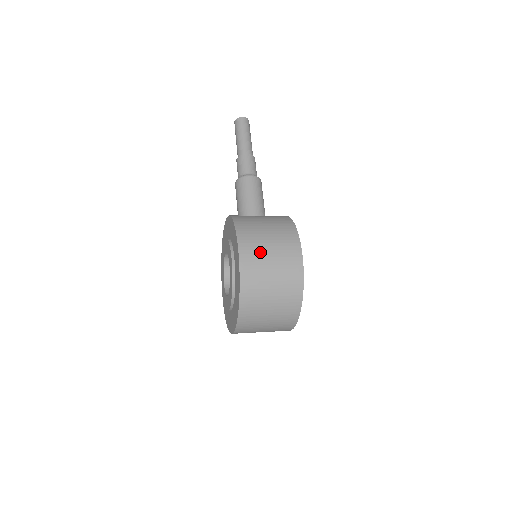
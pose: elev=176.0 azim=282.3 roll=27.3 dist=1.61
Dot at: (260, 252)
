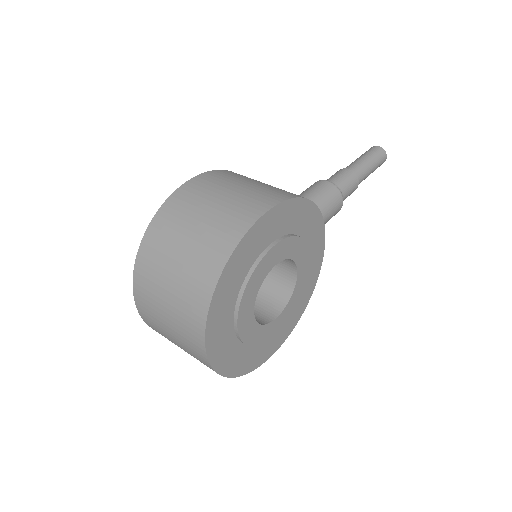
Dot at: (213, 189)
